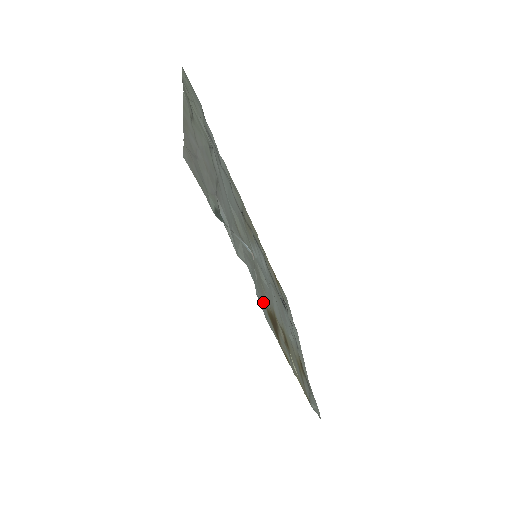
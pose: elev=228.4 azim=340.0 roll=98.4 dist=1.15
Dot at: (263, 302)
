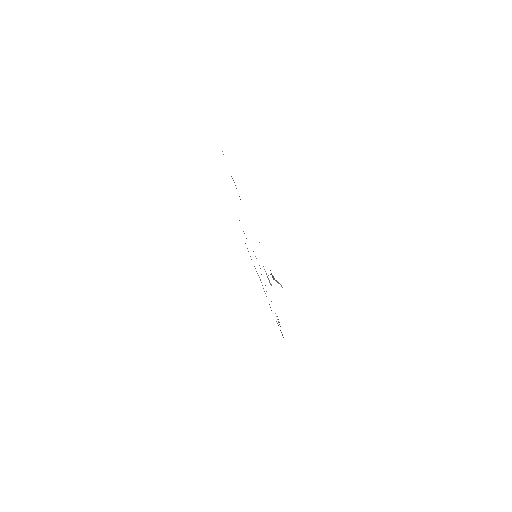
Dot at: occluded
